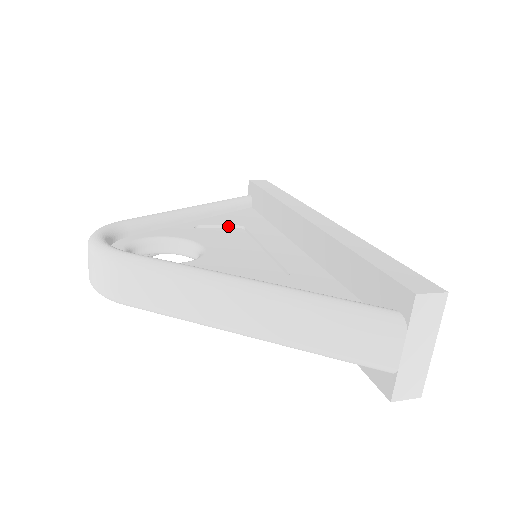
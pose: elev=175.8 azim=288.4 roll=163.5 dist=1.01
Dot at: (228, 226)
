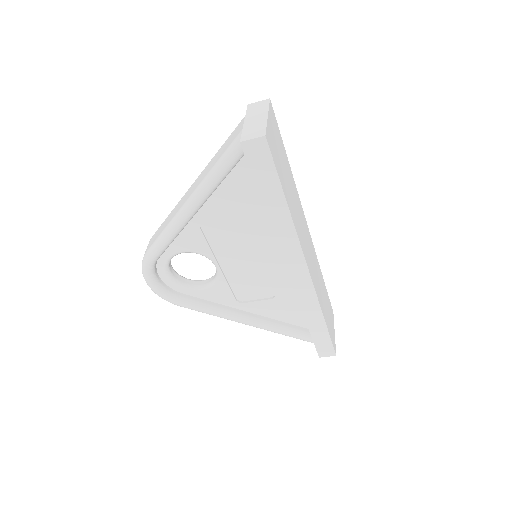
Dot at: occluded
